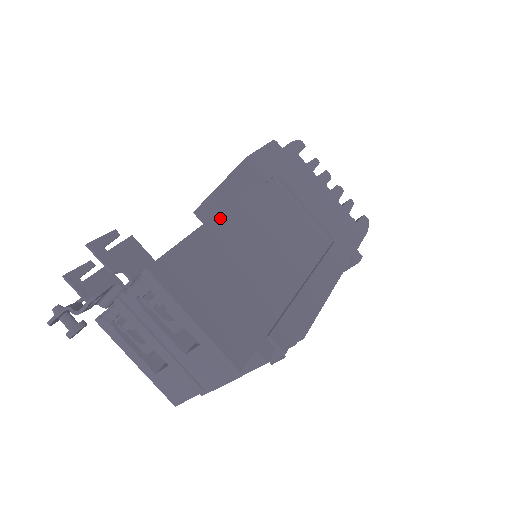
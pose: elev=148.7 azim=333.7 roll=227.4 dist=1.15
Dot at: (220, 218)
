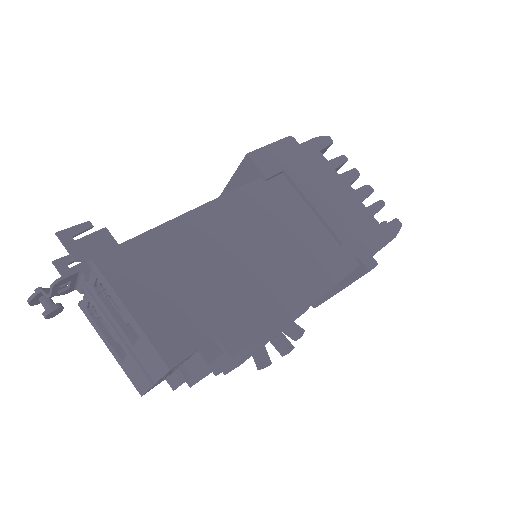
Dot at: (195, 214)
